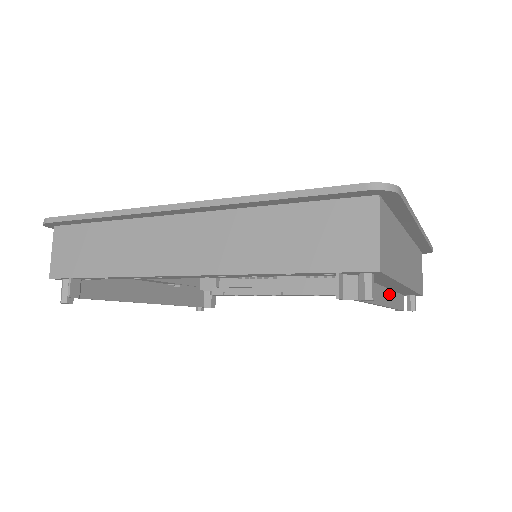
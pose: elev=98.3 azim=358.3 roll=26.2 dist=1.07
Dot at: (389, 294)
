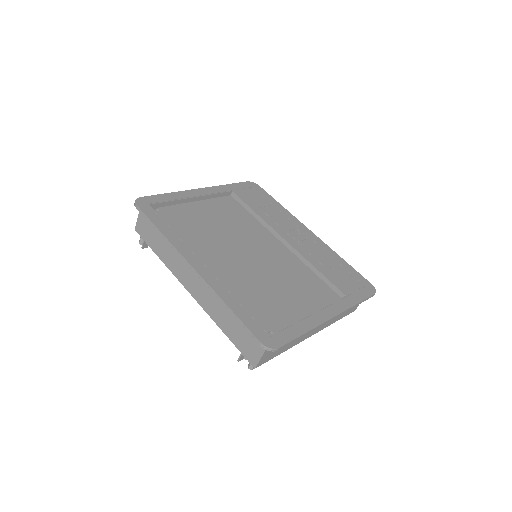
Dot at: occluded
